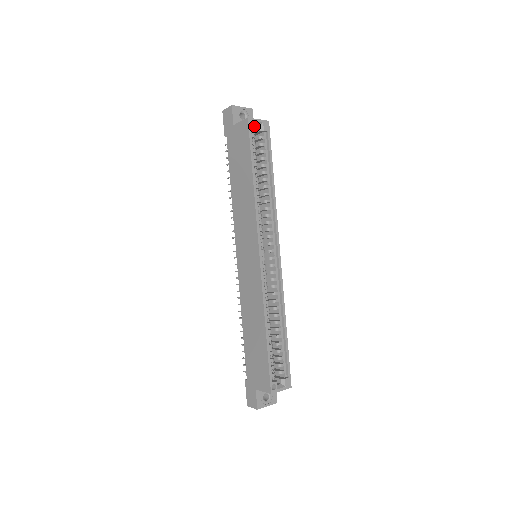
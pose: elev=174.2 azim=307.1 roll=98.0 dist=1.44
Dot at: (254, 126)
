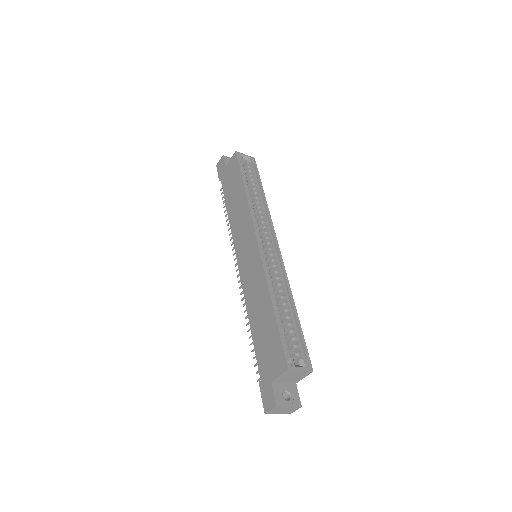
Dot at: (242, 157)
